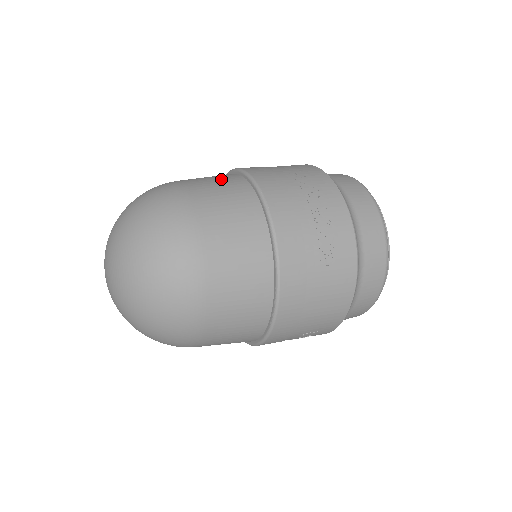
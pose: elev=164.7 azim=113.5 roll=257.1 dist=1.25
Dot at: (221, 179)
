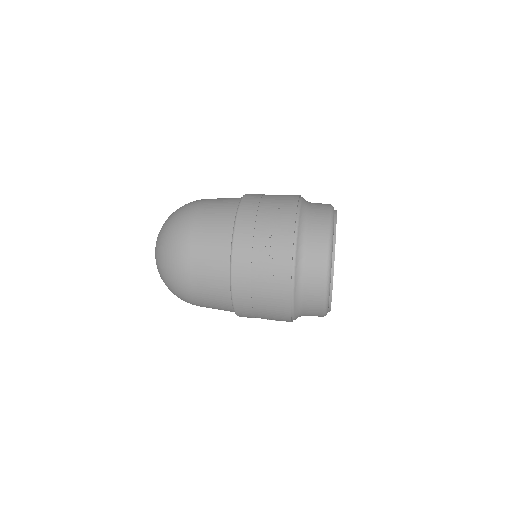
Dot at: (223, 206)
